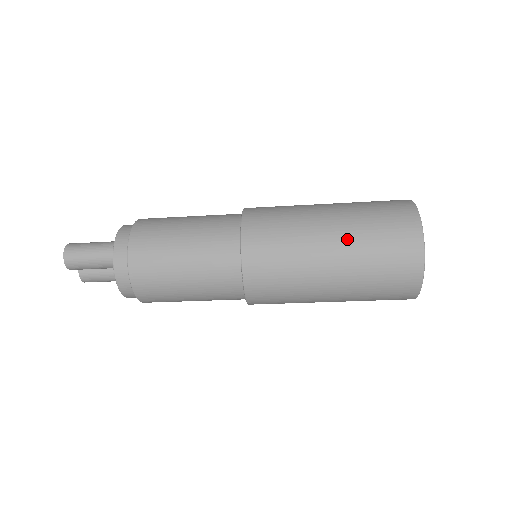
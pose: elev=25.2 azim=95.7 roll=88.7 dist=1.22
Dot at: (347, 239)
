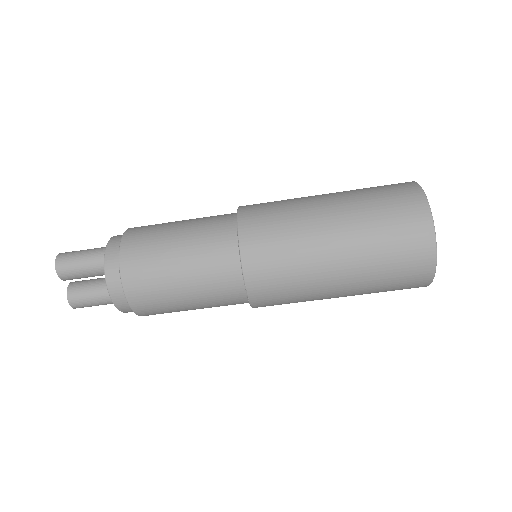
Dot at: (345, 200)
